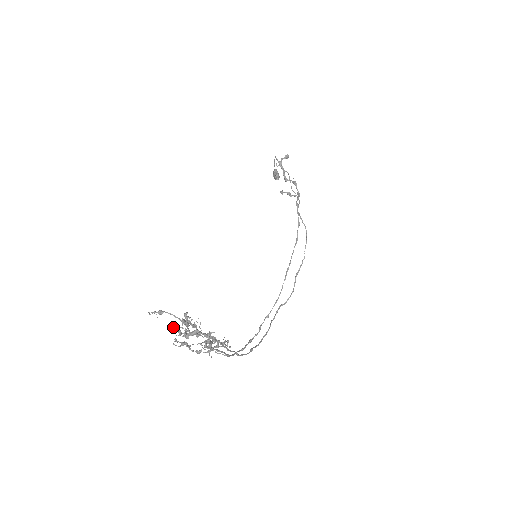
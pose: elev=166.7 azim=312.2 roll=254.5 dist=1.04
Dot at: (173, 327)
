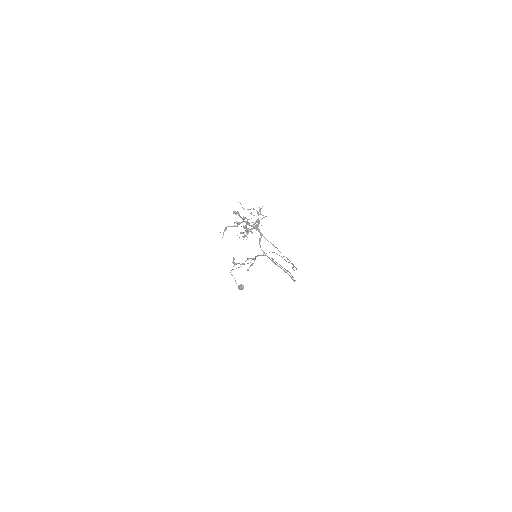
Dot at: (234, 222)
